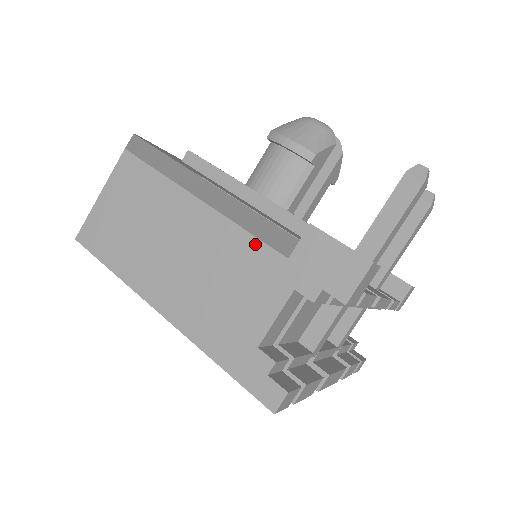
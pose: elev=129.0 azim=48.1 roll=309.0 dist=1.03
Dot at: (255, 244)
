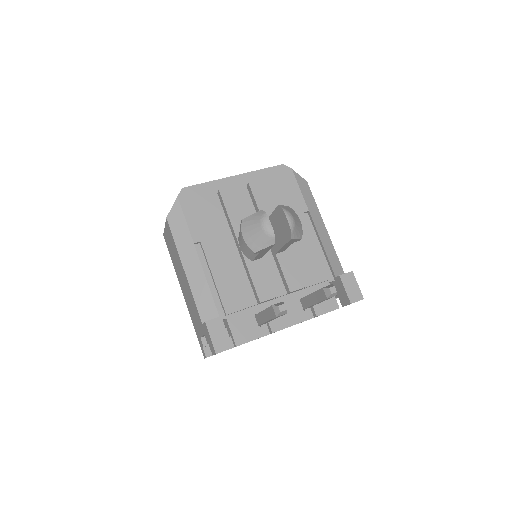
Dot at: (196, 308)
